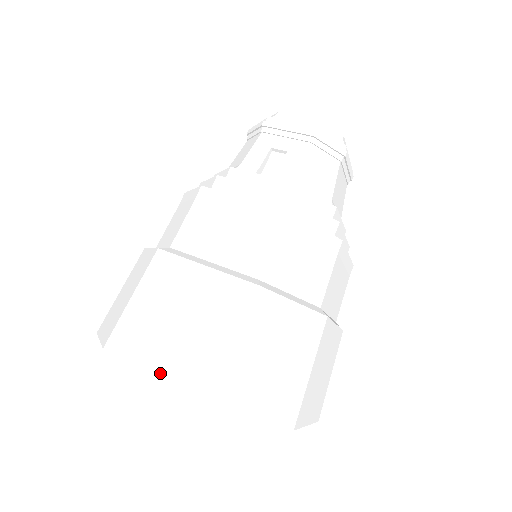
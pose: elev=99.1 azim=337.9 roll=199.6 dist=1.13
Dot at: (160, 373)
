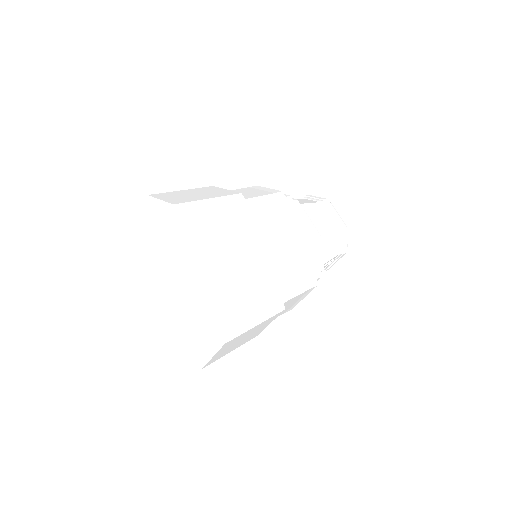
Dot at: occluded
